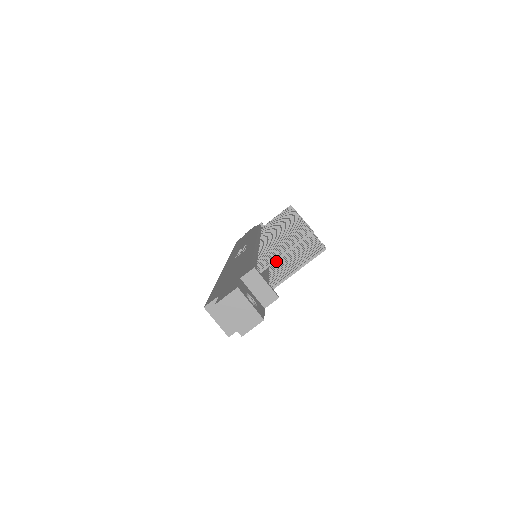
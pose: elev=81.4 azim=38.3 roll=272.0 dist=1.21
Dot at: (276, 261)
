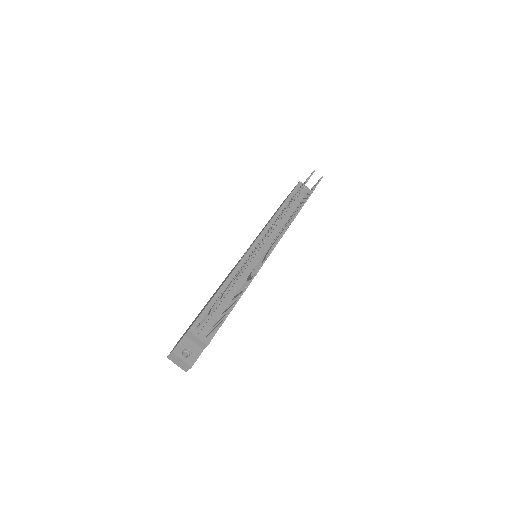
Dot at: (242, 286)
